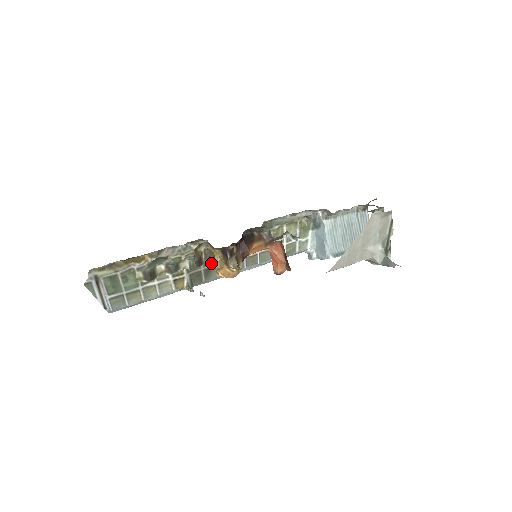
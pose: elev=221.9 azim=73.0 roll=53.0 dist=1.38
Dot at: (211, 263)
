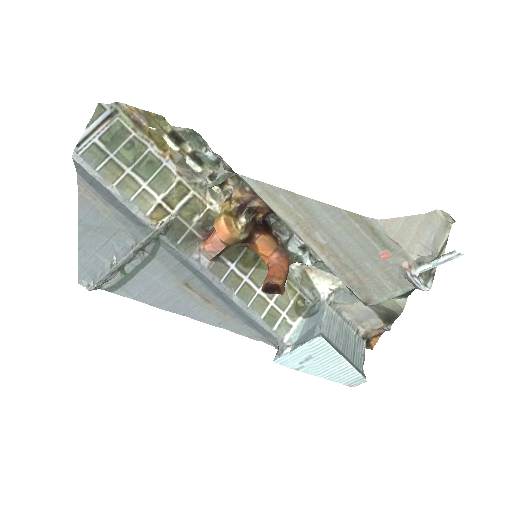
Dot at: (202, 233)
